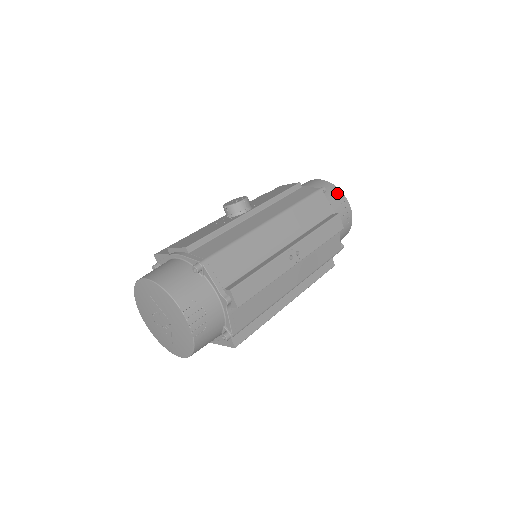
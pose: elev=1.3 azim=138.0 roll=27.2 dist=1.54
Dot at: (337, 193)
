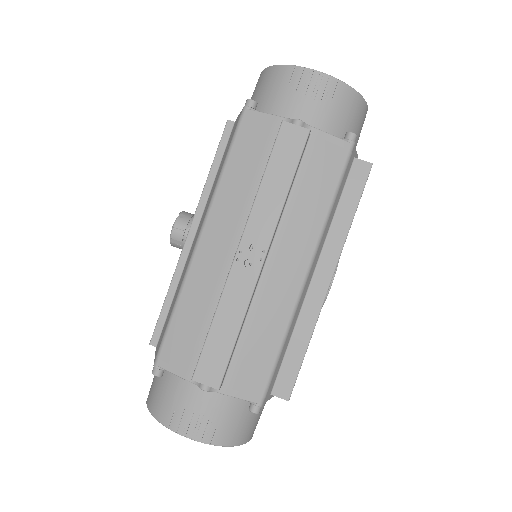
Dot at: (280, 77)
